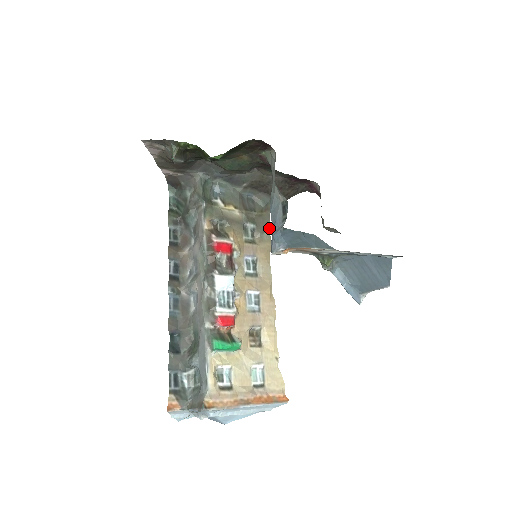
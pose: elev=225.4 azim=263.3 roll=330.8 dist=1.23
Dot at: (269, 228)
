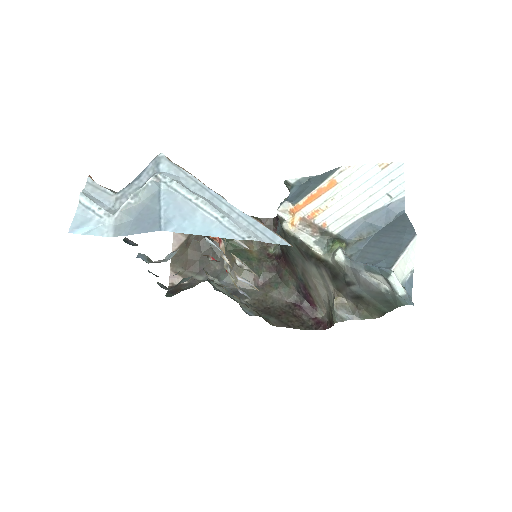
Dot at: occluded
